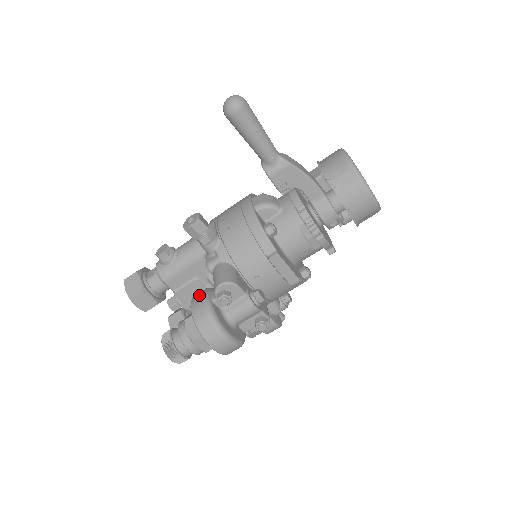
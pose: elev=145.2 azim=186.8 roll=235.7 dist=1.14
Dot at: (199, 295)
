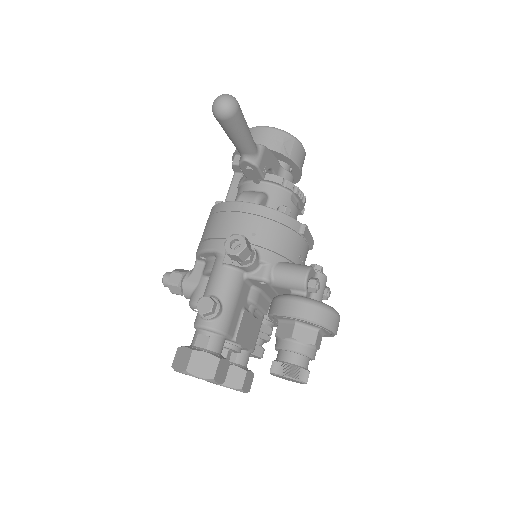
Dot at: (289, 304)
